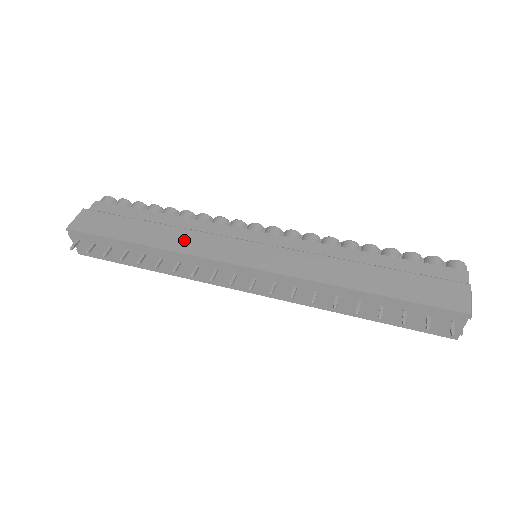
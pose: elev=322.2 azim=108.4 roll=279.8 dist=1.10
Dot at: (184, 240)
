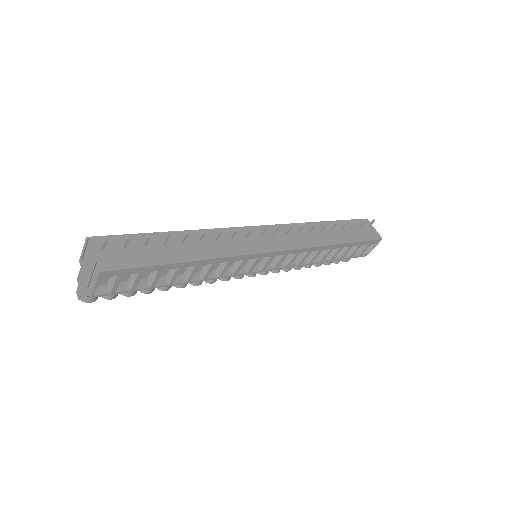
Dot at: occluded
